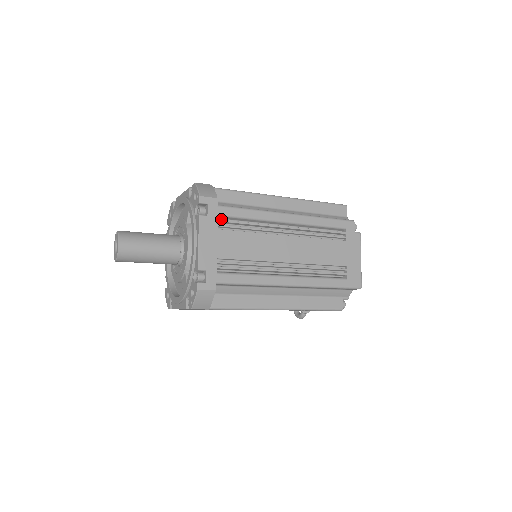
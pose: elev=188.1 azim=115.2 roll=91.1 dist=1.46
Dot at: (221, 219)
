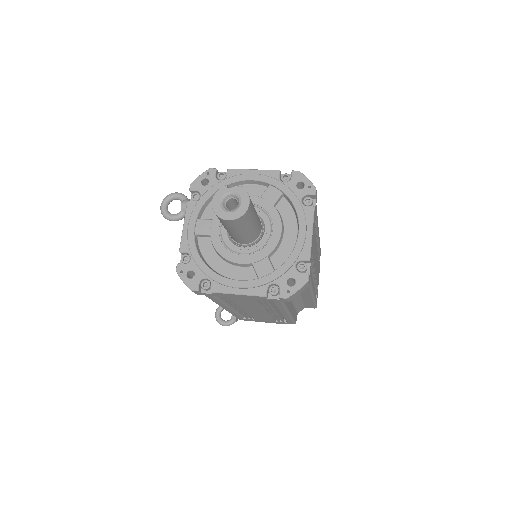
Dot at: occluded
